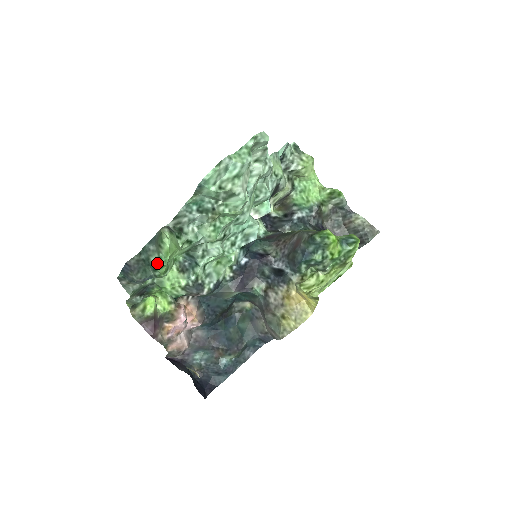
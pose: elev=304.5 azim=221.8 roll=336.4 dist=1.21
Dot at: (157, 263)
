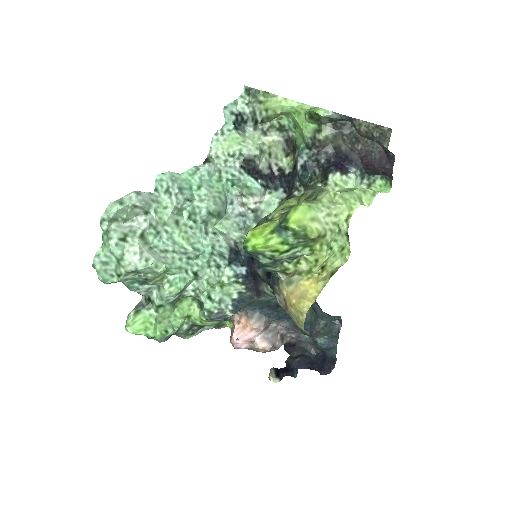
Dot at: occluded
